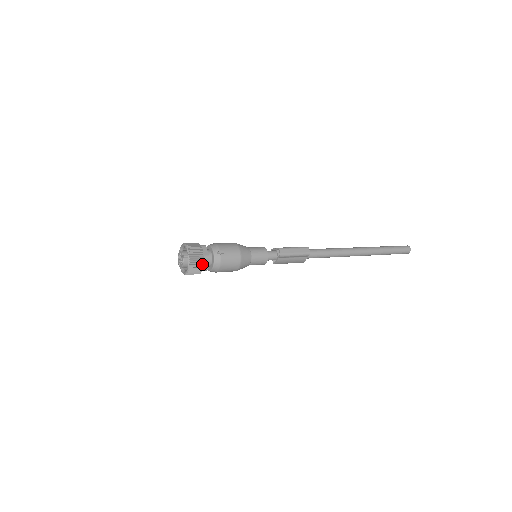
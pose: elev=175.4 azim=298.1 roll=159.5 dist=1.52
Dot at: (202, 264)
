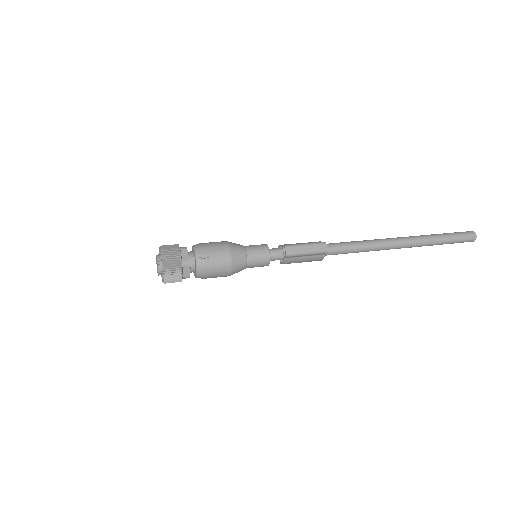
Dot at: (180, 272)
